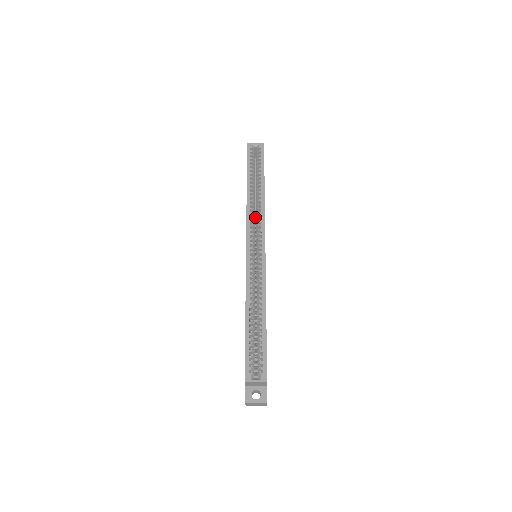
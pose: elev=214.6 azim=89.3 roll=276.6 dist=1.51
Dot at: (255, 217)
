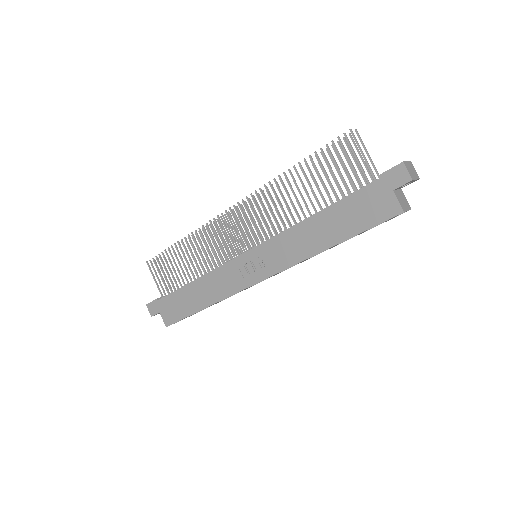
Dot at: occluded
